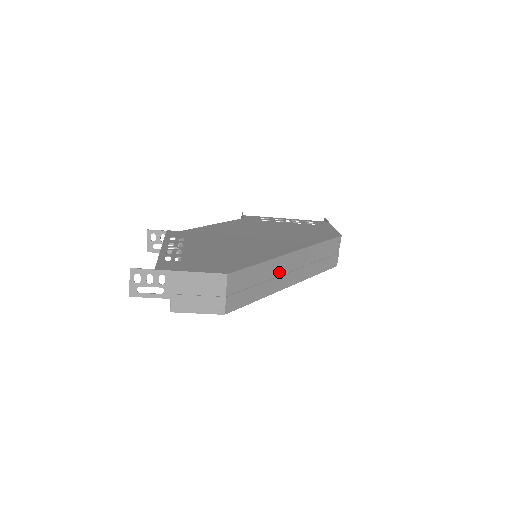
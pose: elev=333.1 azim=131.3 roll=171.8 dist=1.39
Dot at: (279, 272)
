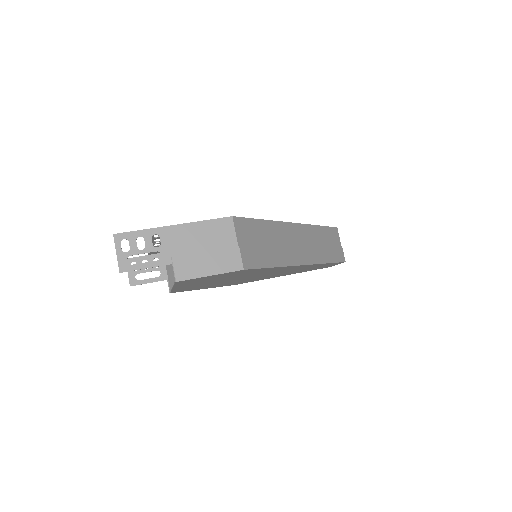
Dot at: (288, 242)
